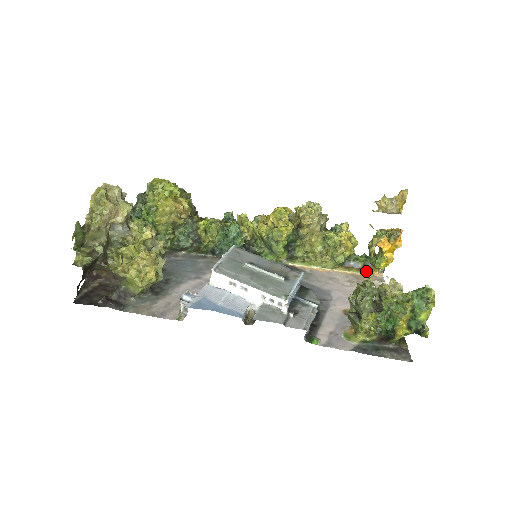
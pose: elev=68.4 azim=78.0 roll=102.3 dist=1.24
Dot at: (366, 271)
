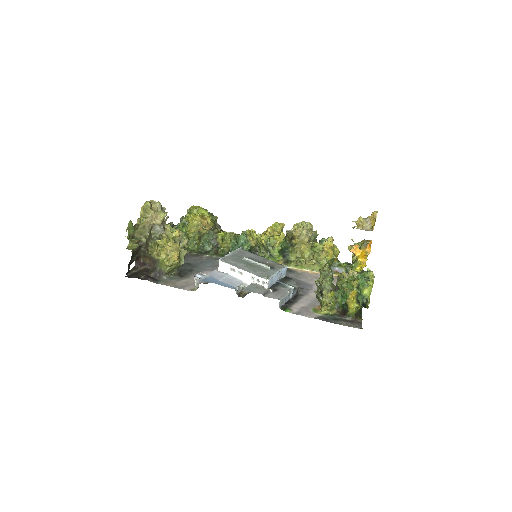
Dot at: occluded
